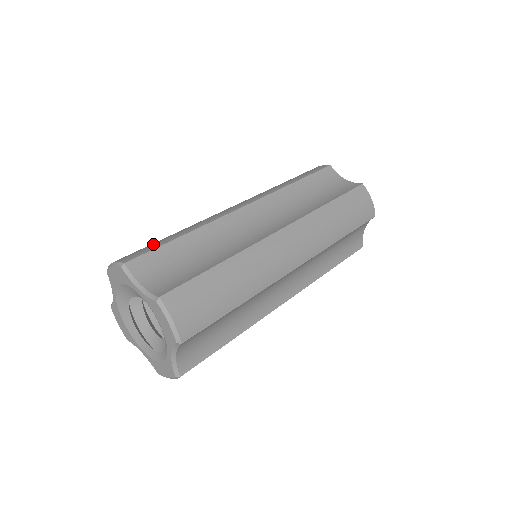
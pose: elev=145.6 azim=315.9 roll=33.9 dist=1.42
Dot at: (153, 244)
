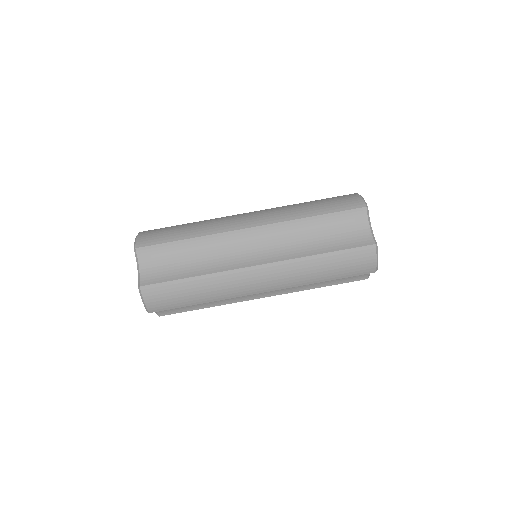
Dot at: (165, 235)
